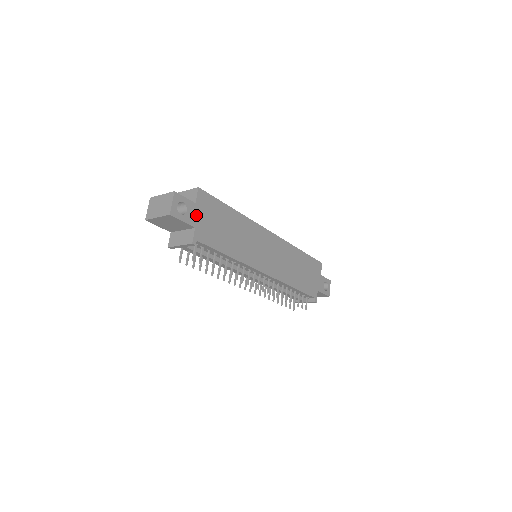
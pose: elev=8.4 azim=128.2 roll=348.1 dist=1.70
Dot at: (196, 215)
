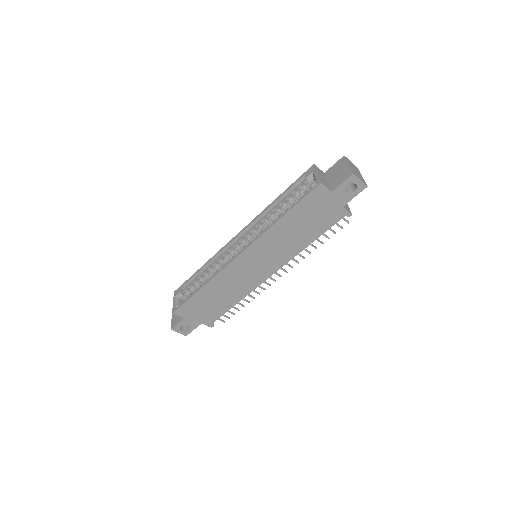
Dot at: (193, 320)
